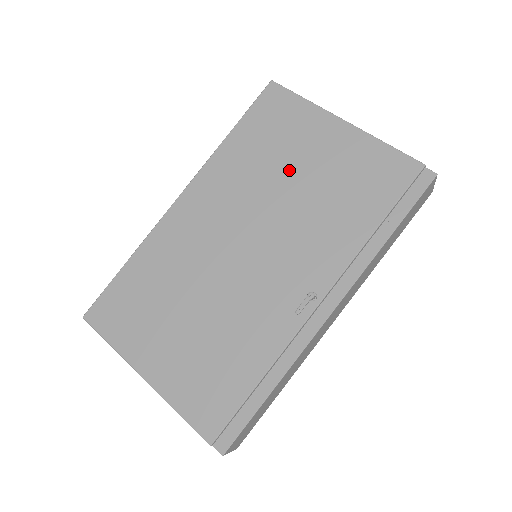
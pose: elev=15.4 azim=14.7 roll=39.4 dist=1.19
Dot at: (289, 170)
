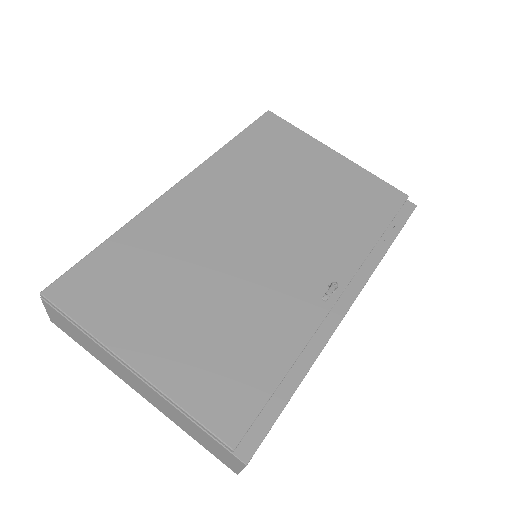
Dot at: (294, 180)
